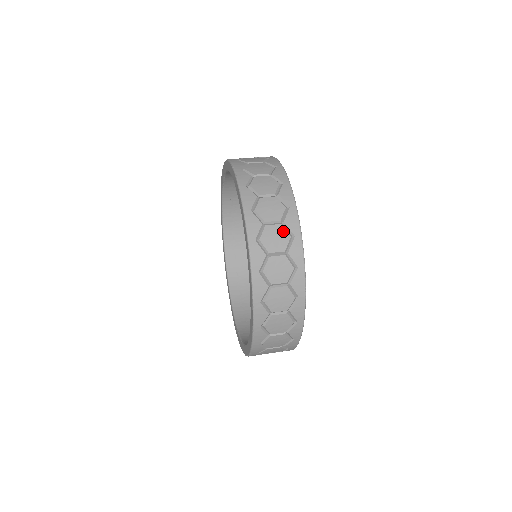
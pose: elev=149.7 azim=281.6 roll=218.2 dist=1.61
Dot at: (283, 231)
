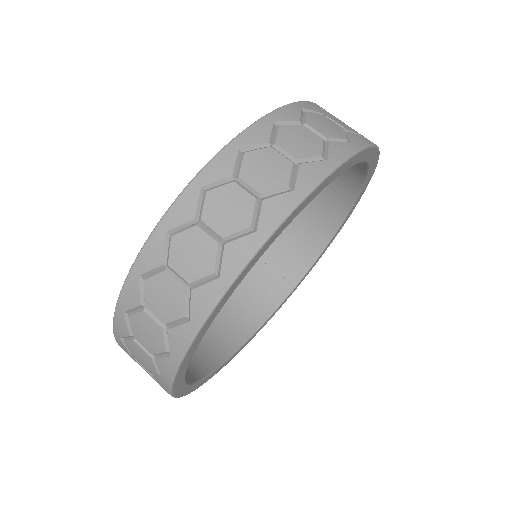
Dot at: (211, 255)
